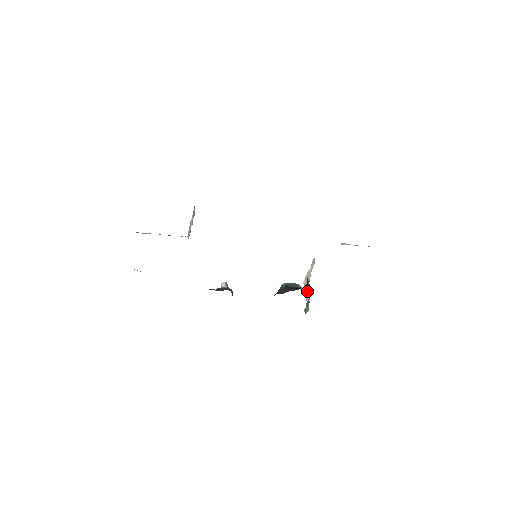
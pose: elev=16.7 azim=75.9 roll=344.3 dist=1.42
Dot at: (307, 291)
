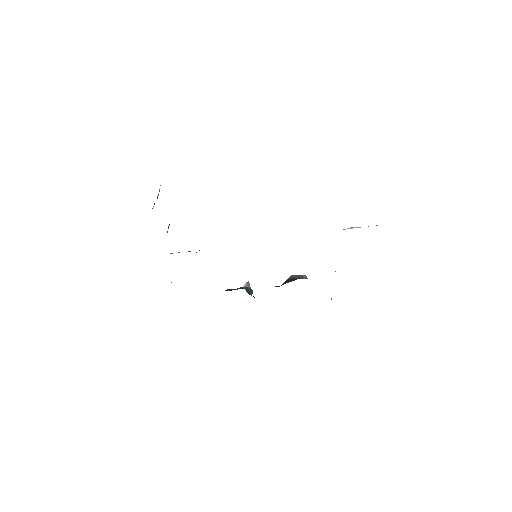
Dot at: occluded
